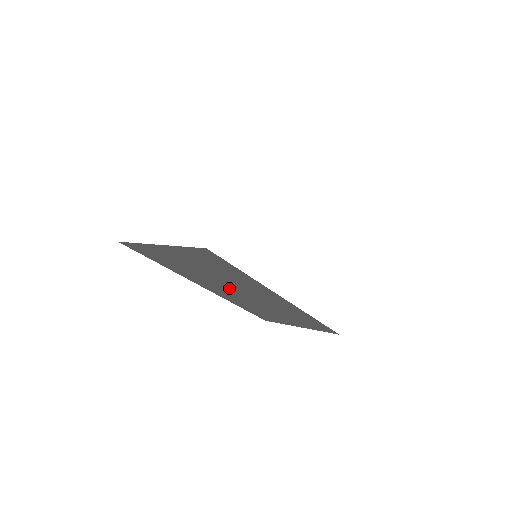
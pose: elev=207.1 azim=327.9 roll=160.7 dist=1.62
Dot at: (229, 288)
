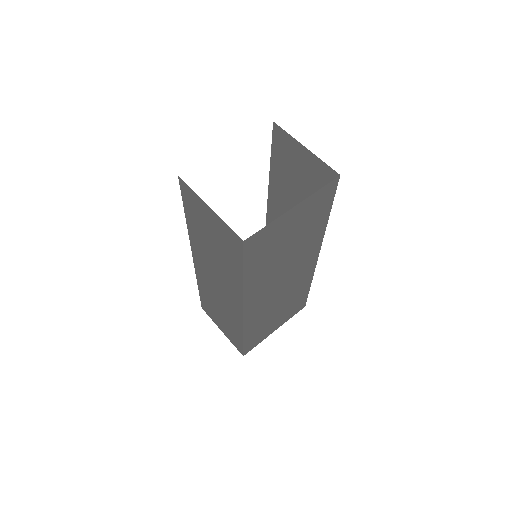
Dot at: (278, 278)
